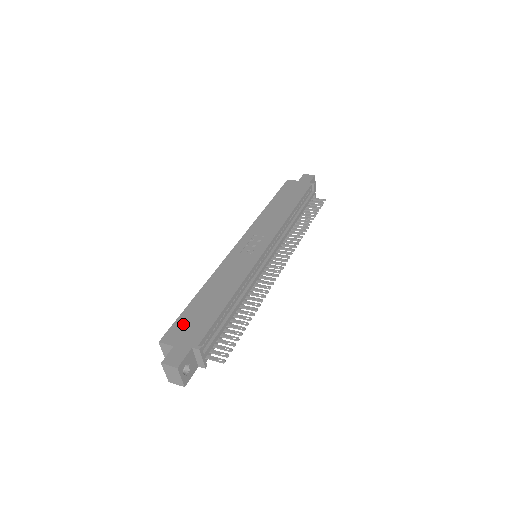
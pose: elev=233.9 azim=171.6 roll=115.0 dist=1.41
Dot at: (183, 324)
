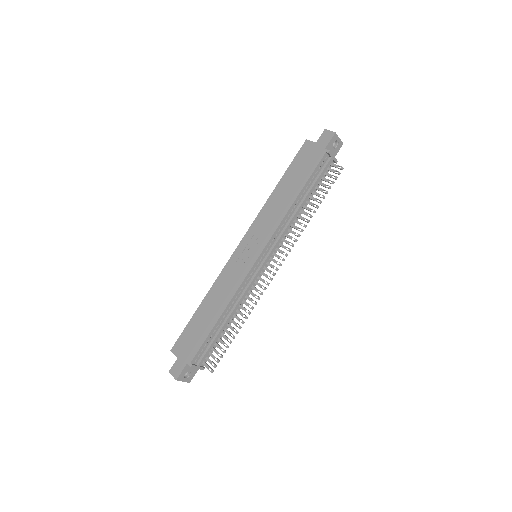
Dot at: (186, 337)
